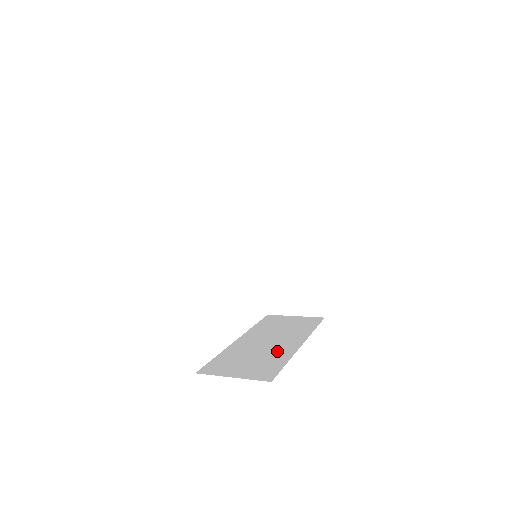
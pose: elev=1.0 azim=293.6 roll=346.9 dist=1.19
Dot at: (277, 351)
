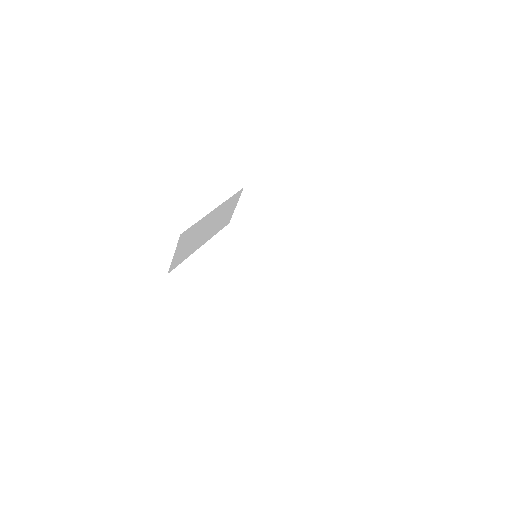
Dot at: occluded
